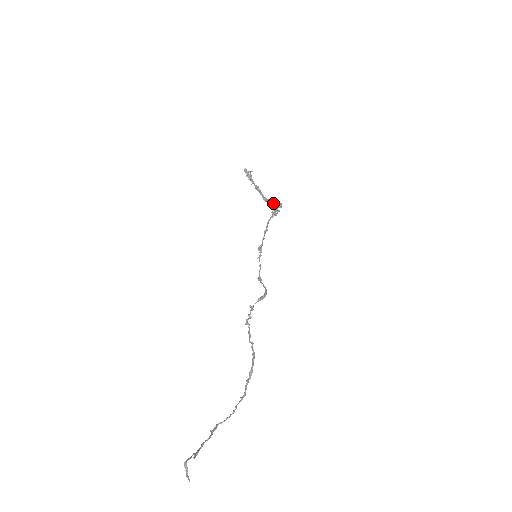
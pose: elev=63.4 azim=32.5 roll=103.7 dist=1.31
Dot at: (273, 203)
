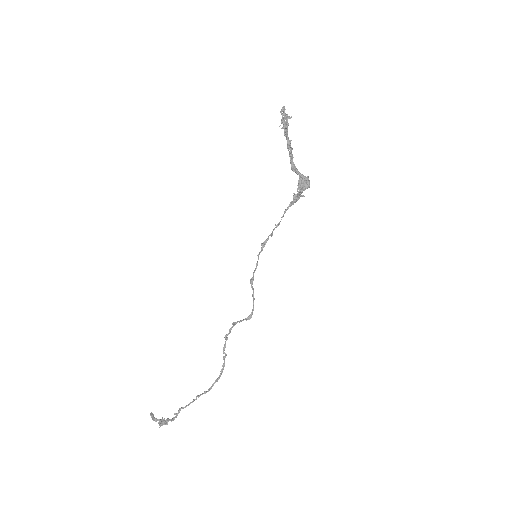
Dot at: (301, 177)
